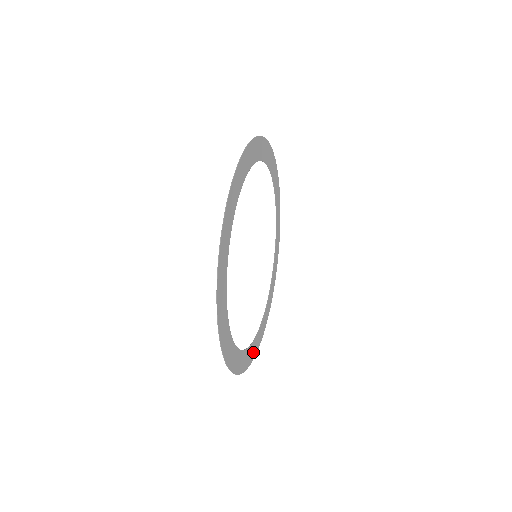
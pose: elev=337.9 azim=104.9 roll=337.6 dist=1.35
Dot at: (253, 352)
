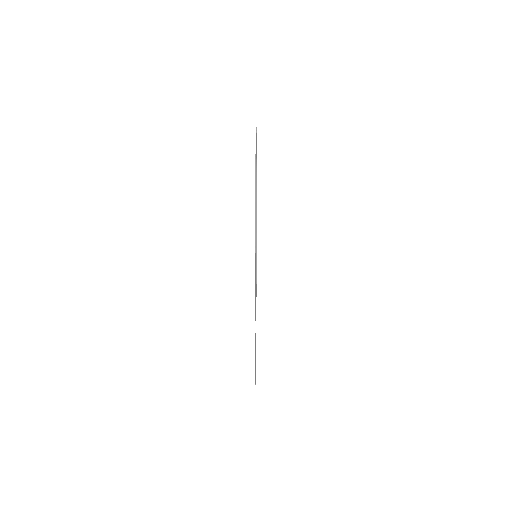
Dot at: occluded
